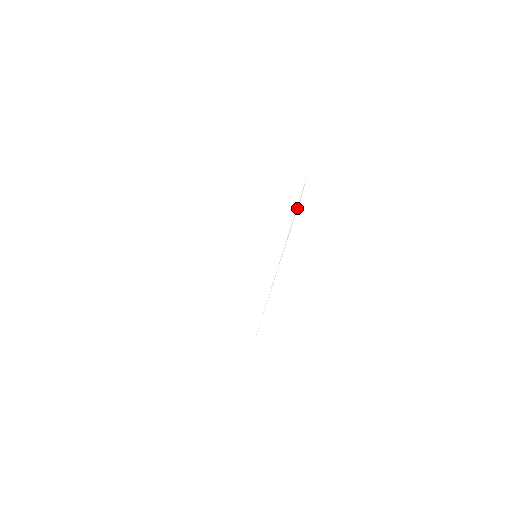
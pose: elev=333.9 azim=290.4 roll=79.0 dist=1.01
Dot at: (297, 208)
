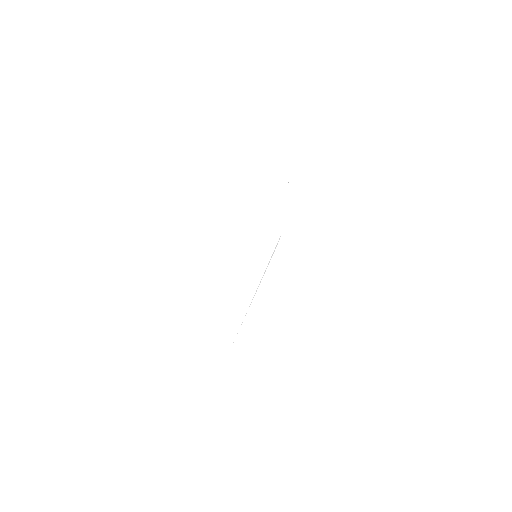
Dot at: (274, 251)
